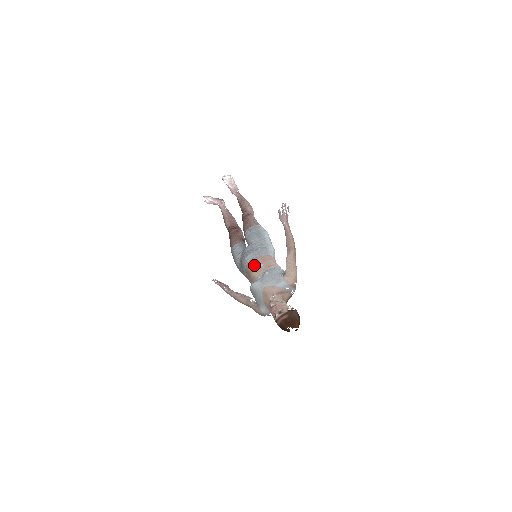
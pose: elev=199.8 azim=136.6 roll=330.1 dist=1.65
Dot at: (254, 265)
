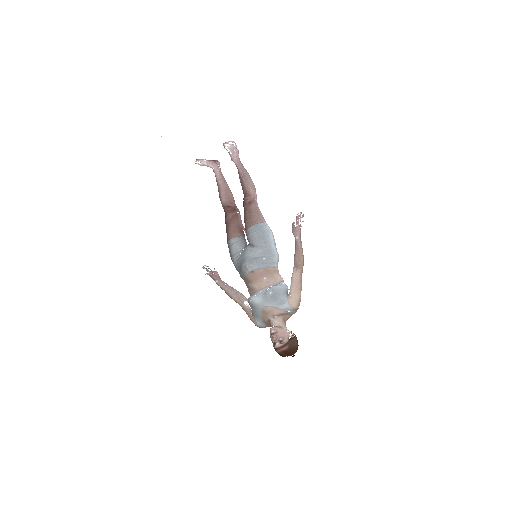
Dot at: (256, 277)
